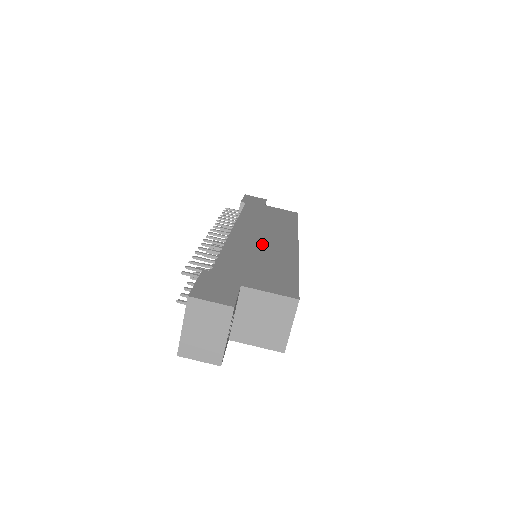
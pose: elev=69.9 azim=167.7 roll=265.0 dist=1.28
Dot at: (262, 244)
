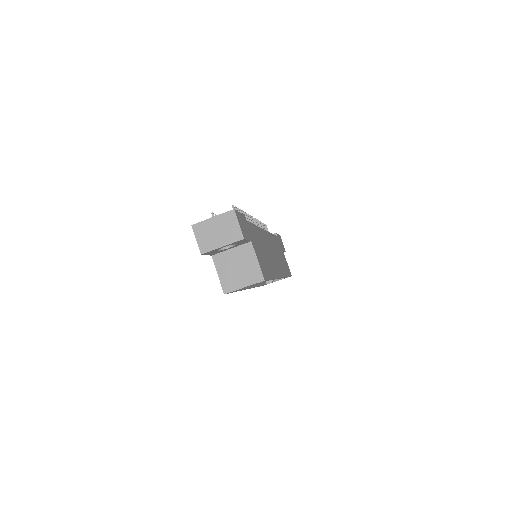
Dot at: occluded
